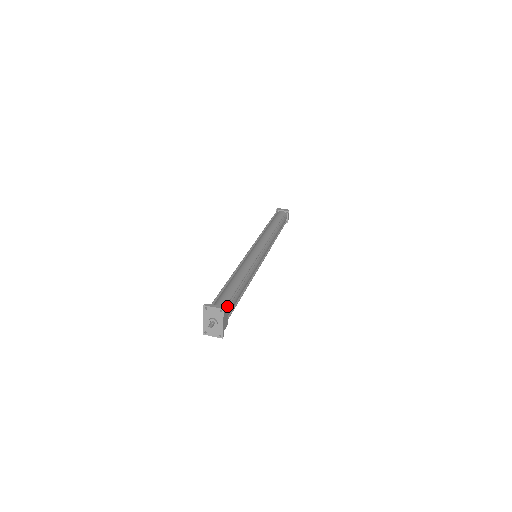
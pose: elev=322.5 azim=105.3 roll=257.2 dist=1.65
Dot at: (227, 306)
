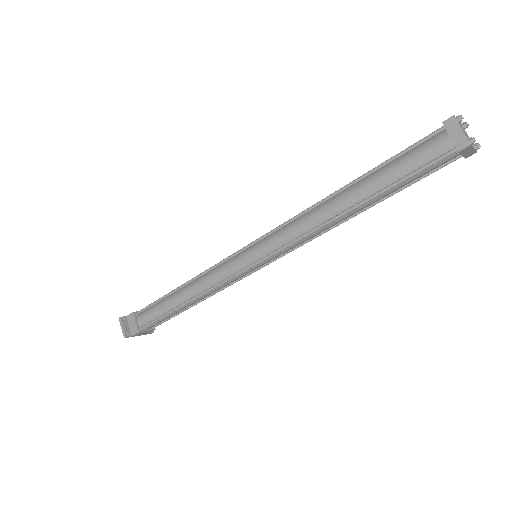
Dot at: (142, 328)
